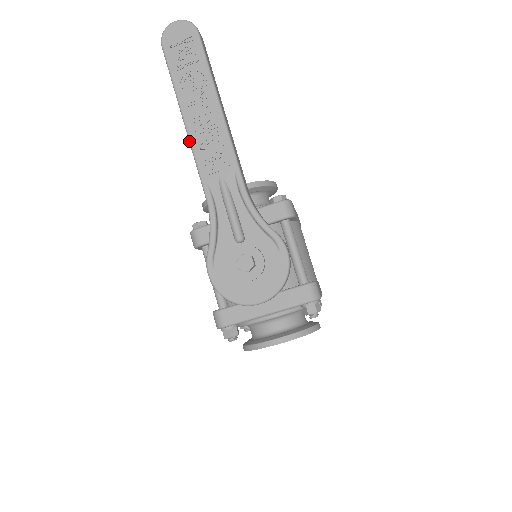
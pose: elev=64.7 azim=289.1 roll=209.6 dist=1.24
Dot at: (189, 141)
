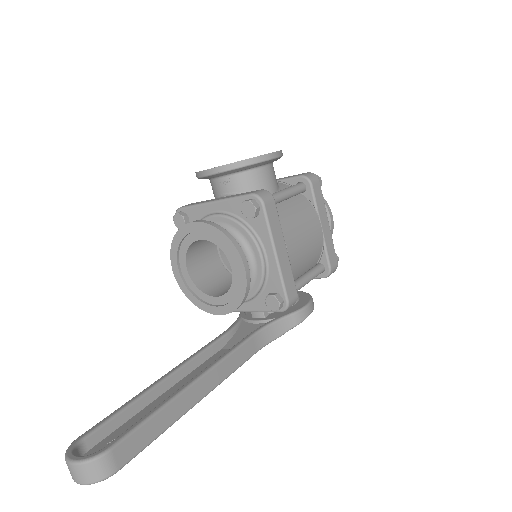
Dot at: occluded
